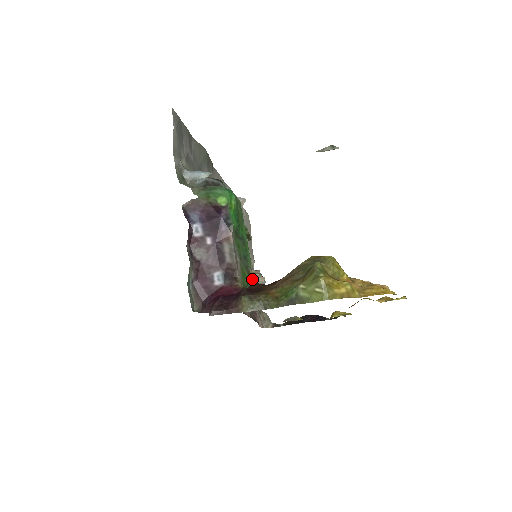
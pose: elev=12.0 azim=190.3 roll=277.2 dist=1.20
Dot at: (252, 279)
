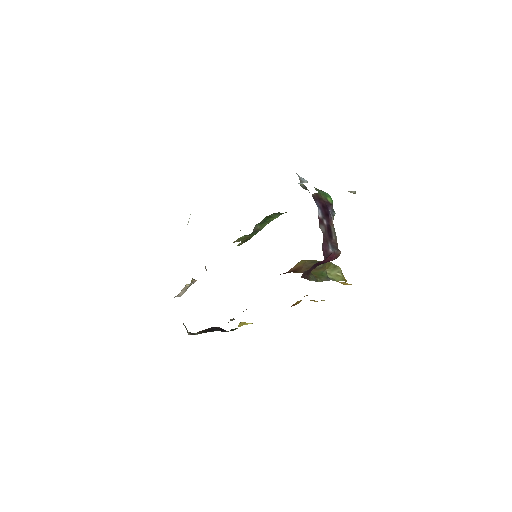
Dot at: occluded
